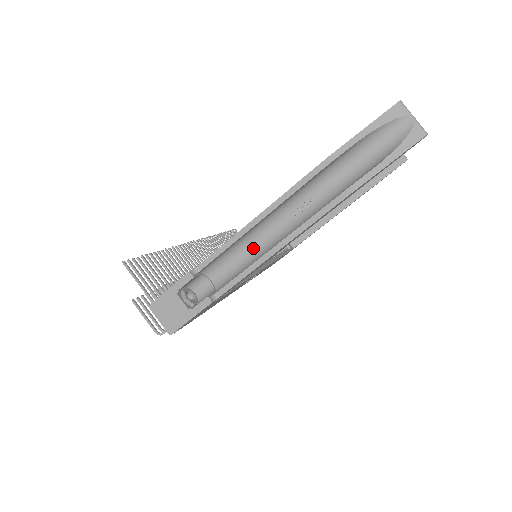
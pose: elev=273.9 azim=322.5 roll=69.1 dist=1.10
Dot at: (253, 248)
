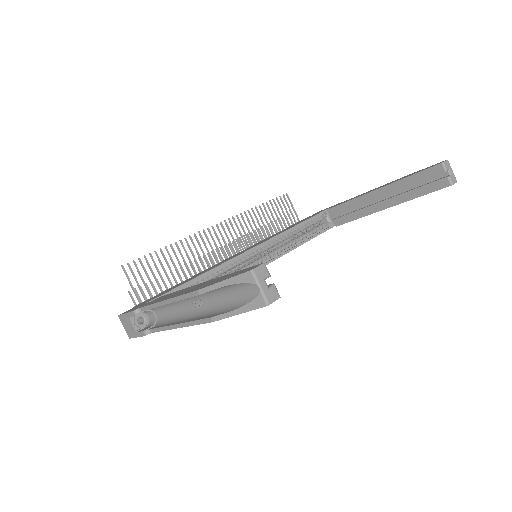
Dot at: (174, 310)
